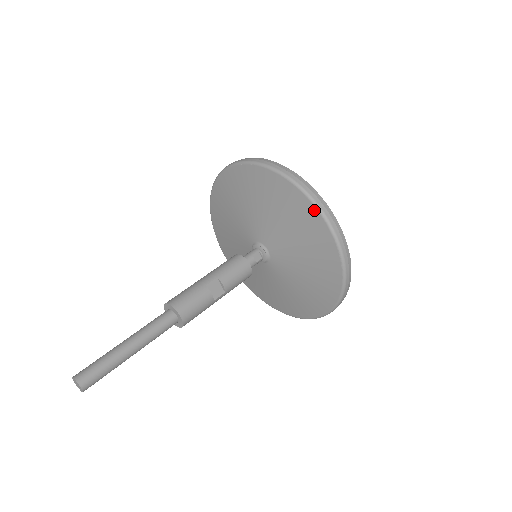
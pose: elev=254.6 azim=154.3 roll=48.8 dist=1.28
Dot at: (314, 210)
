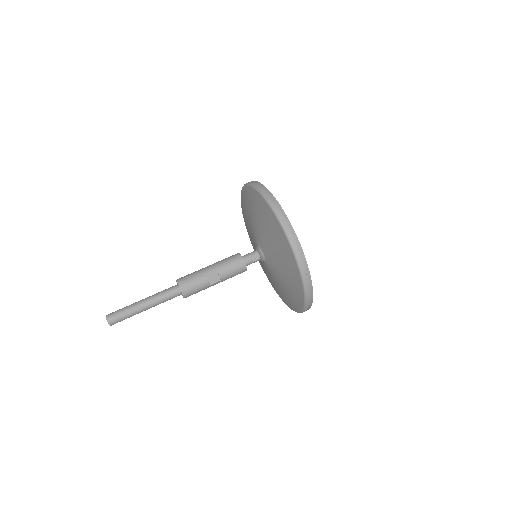
Dot at: (285, 238)
